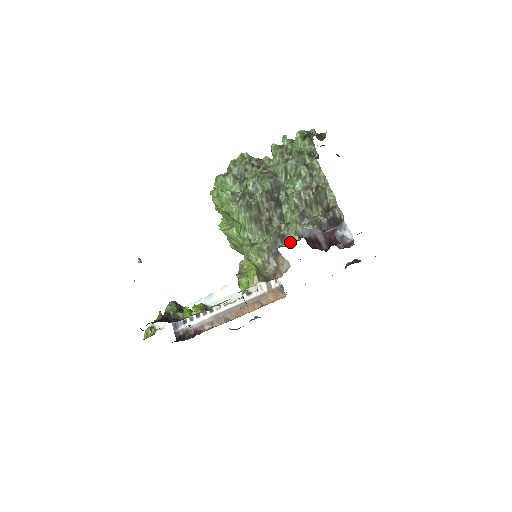
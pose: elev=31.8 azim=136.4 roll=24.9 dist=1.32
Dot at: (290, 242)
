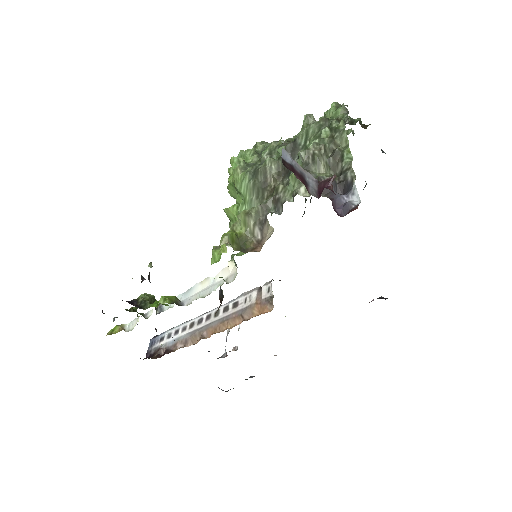
Dot at: (282, 205)
